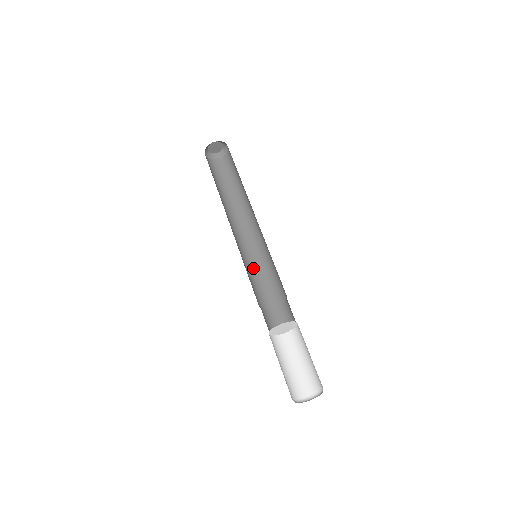
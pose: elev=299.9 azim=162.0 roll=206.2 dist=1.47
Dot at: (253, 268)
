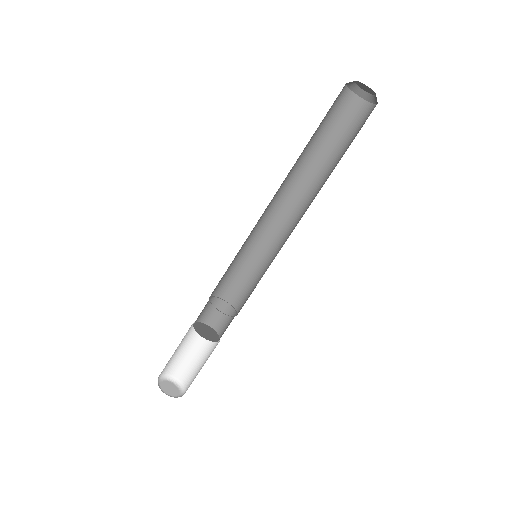
Dot at: (243, 252)
